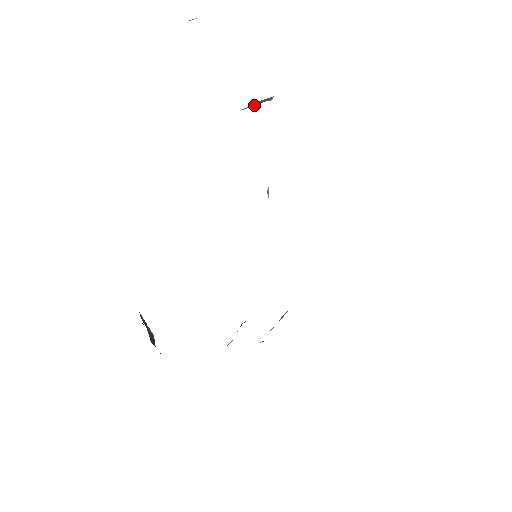
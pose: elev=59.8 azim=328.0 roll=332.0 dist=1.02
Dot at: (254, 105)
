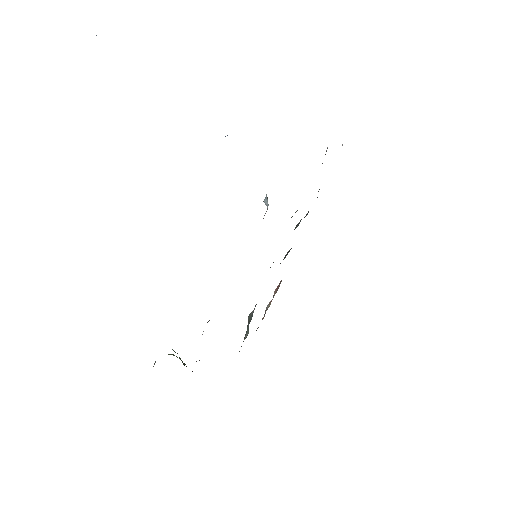
Dot at: occluded
